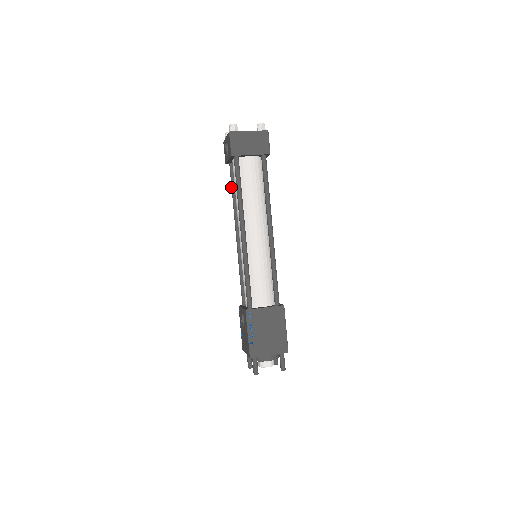
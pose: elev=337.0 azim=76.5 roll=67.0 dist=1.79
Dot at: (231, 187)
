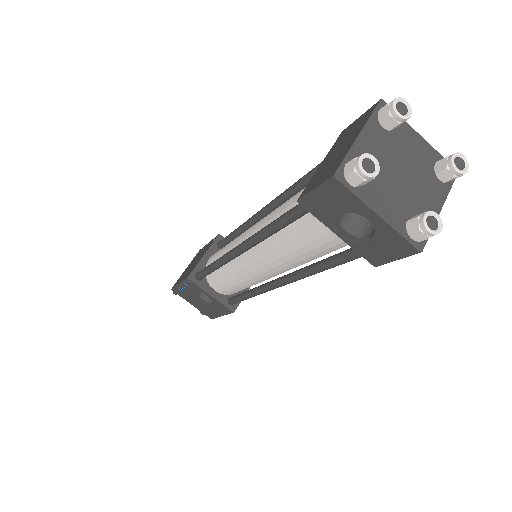
Dot at: (281, 225)
